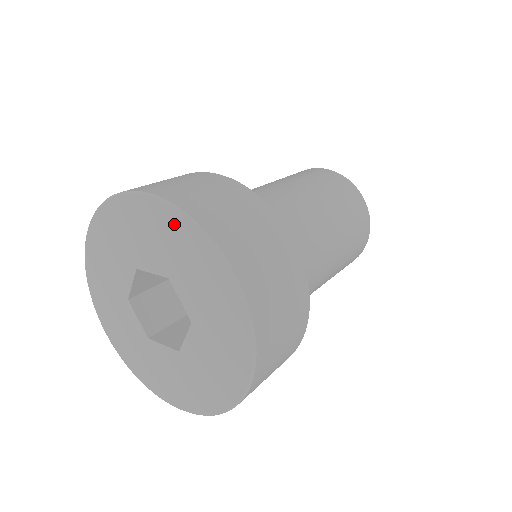
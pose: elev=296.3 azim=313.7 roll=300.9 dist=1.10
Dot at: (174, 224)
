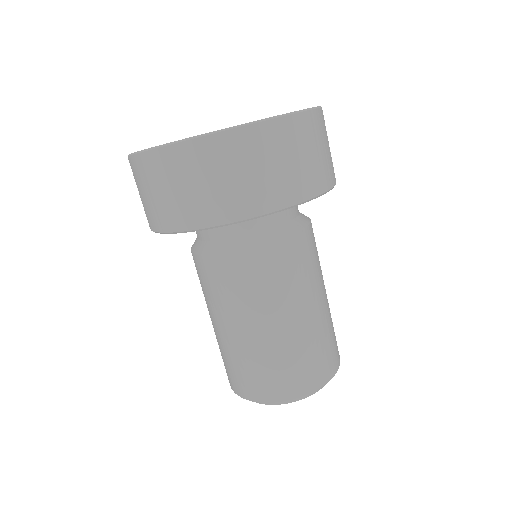
Dot at: occluded
